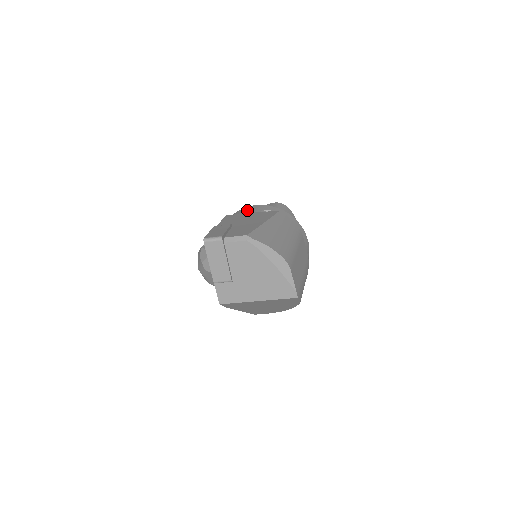
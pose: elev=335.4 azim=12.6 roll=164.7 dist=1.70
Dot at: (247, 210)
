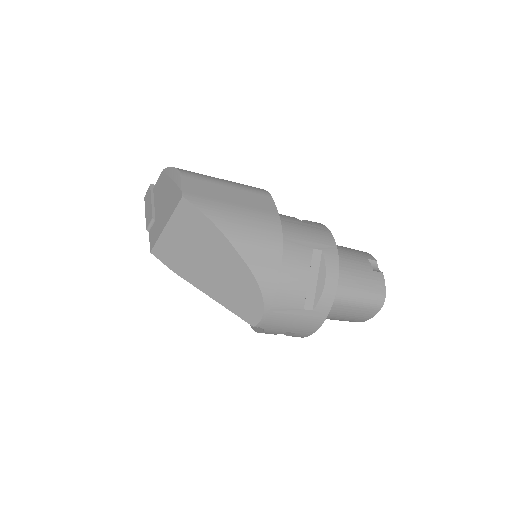
Dot at: occluded
